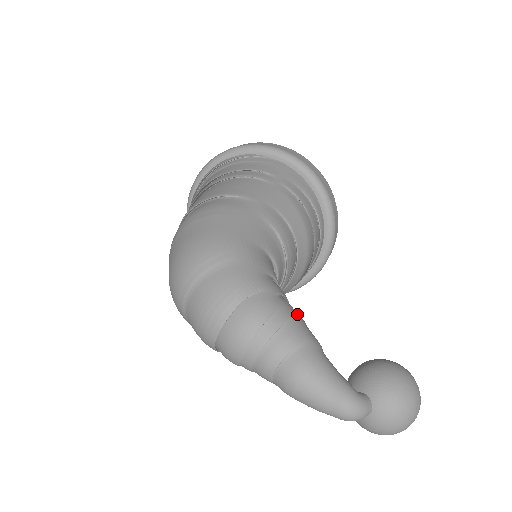
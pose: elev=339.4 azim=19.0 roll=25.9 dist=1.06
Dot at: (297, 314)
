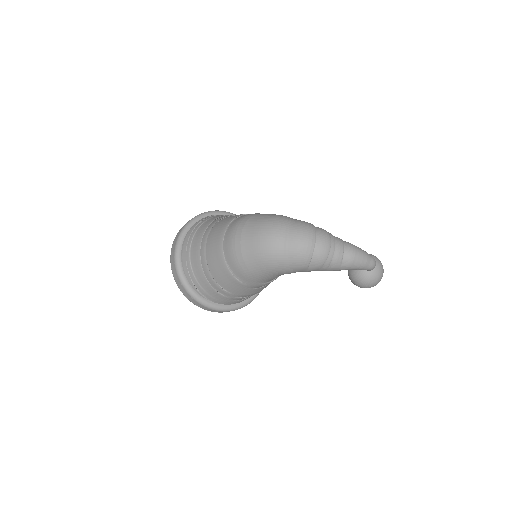
Dot at: occluded
